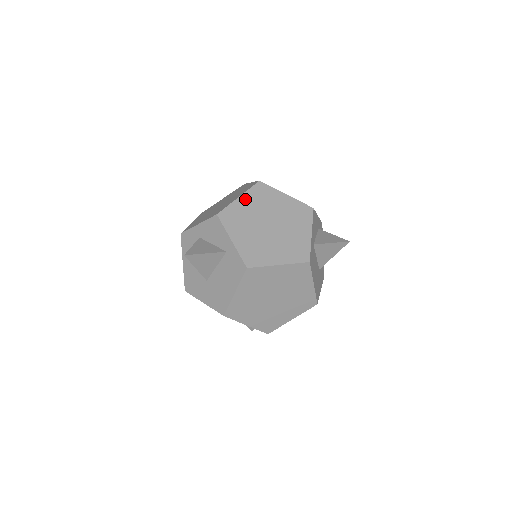
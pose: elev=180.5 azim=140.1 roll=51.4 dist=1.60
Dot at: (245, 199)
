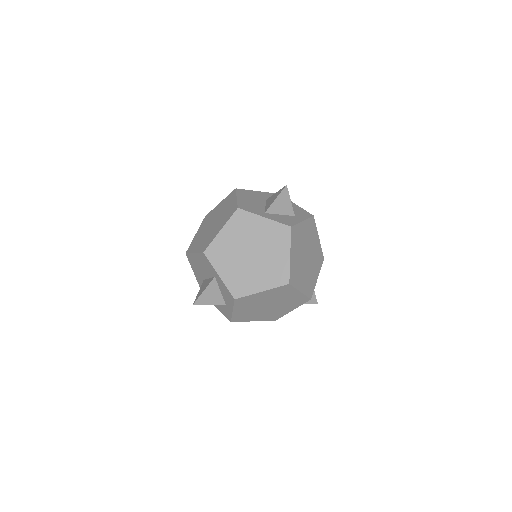
Dot at: (265, 293)
